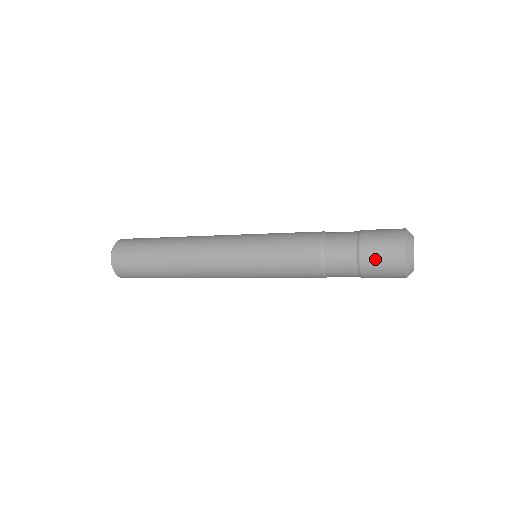
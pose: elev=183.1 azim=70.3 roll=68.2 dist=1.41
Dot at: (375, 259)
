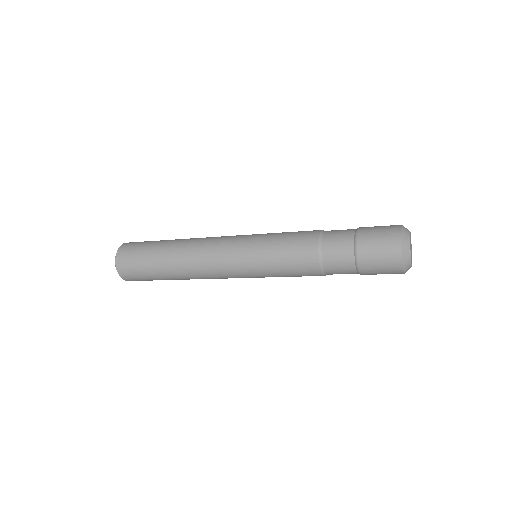
Dot at: (374, 272)
